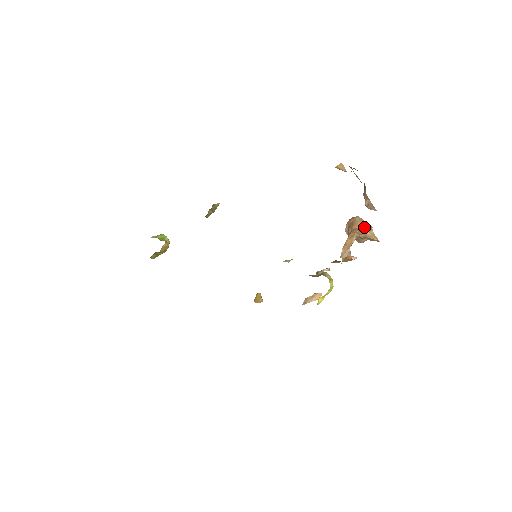
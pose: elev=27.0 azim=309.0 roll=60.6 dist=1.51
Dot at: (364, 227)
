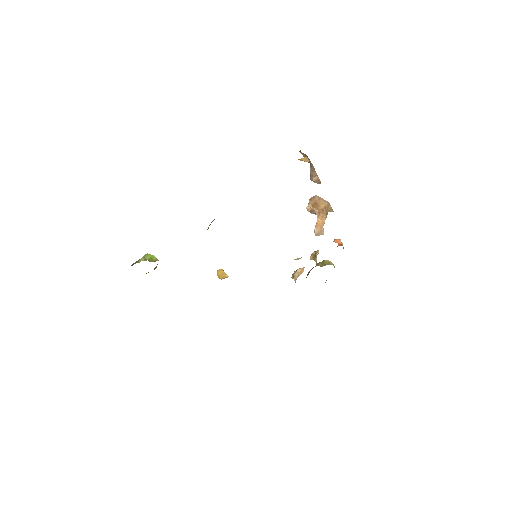
Dot at: (326, 205)
